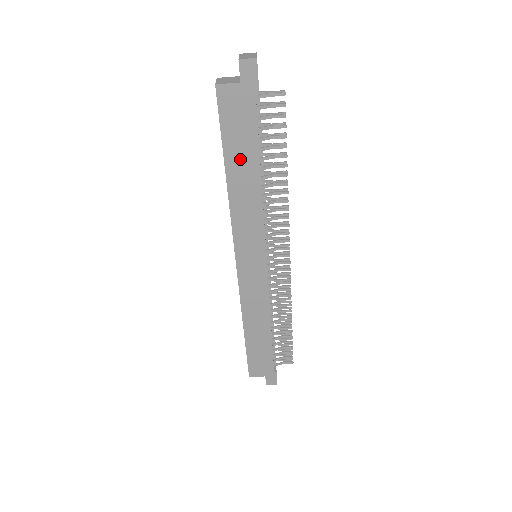
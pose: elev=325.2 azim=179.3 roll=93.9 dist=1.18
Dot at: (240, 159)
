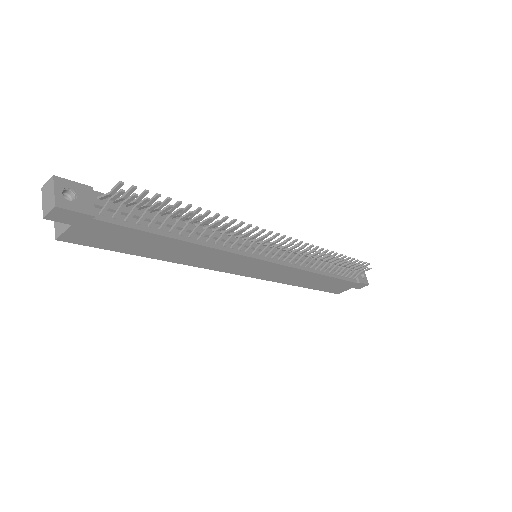
Dot at: (153, 248)
